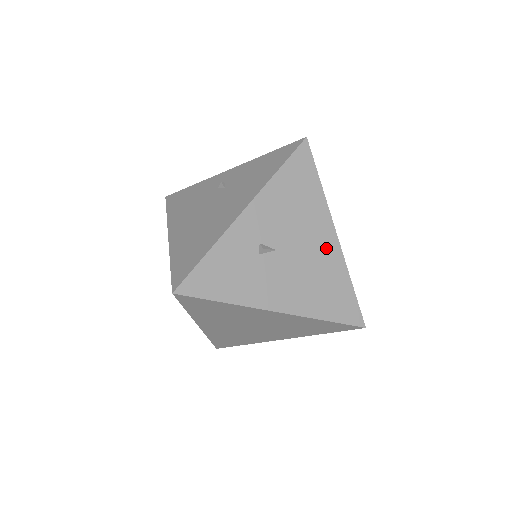
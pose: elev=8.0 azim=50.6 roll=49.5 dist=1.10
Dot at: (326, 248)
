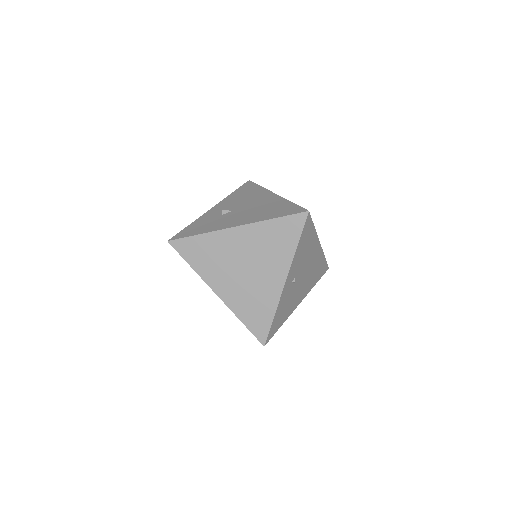
Dot at: (268, 199)
